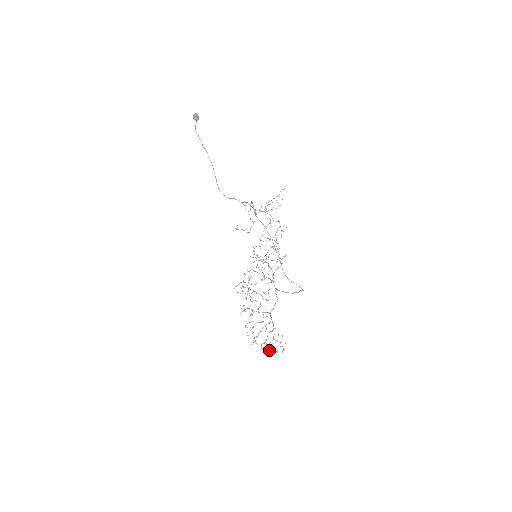
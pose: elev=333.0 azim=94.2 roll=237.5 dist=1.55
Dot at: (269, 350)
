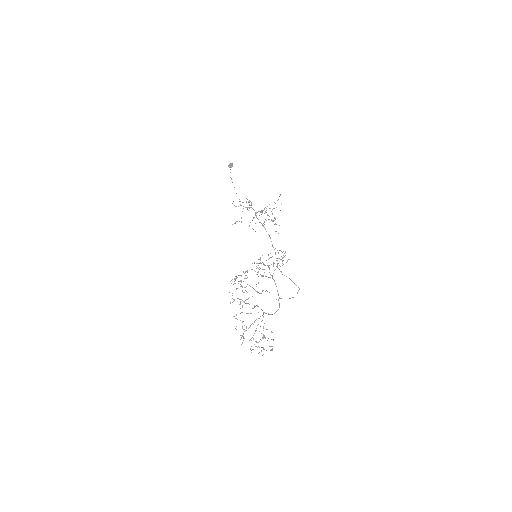
Dot at: (255, 346)
